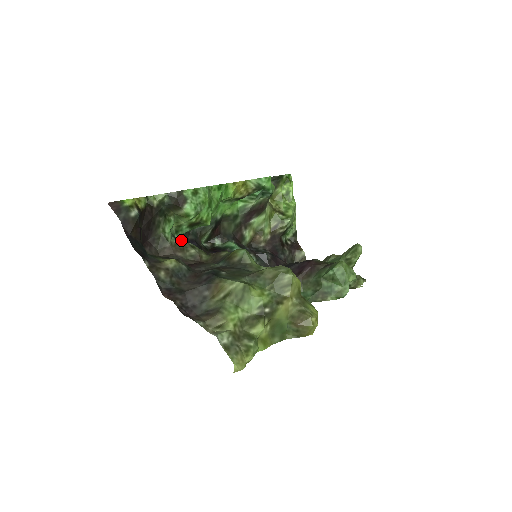
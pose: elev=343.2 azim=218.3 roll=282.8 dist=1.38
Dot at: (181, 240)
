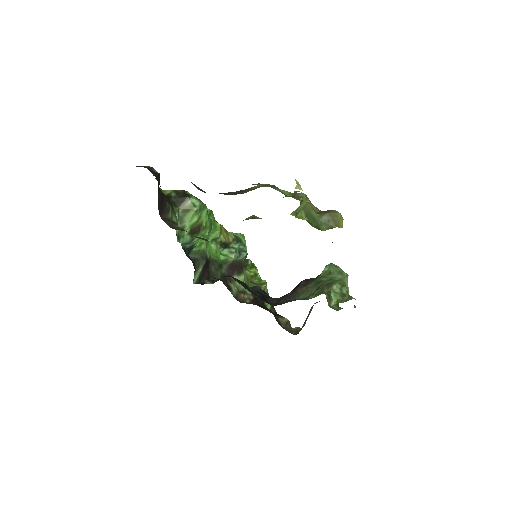
Dot at: occluded
